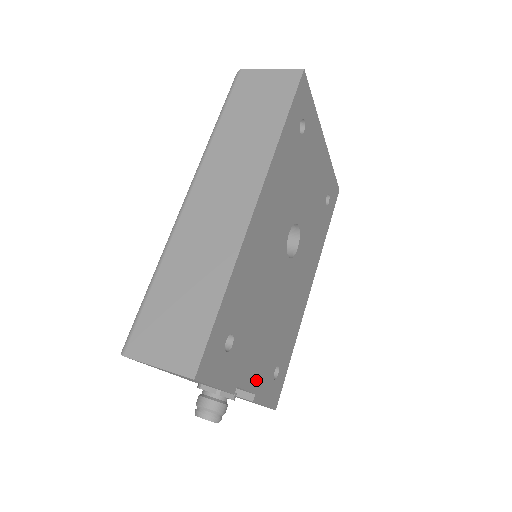
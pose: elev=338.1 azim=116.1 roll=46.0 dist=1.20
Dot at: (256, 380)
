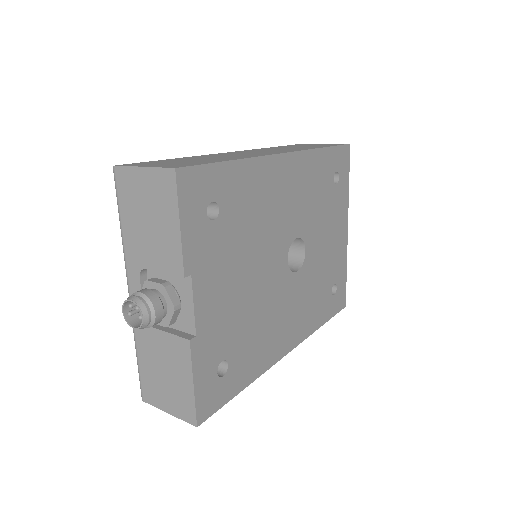
Dot at: (206, 320)
